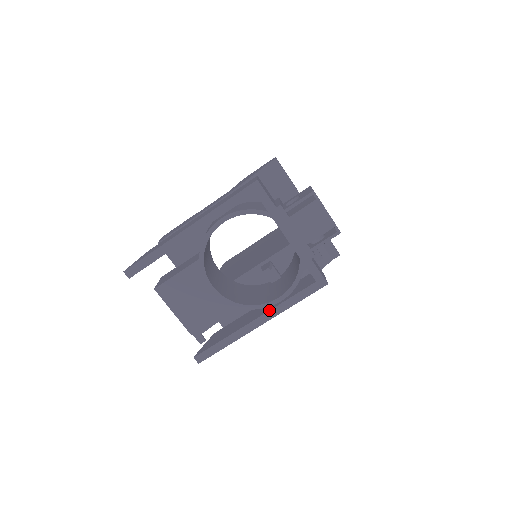
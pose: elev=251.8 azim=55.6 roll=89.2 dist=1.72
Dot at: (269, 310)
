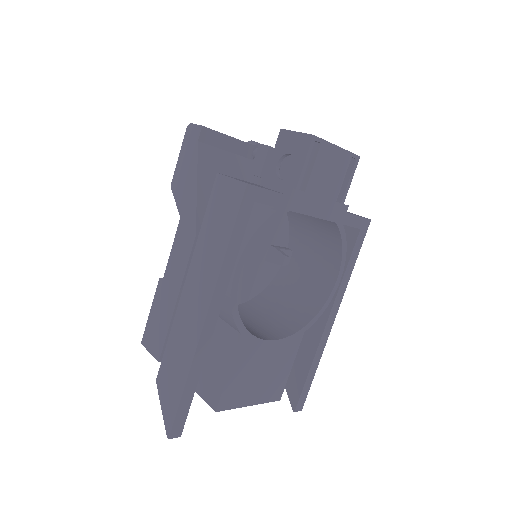
Dot at: (334, 300)
